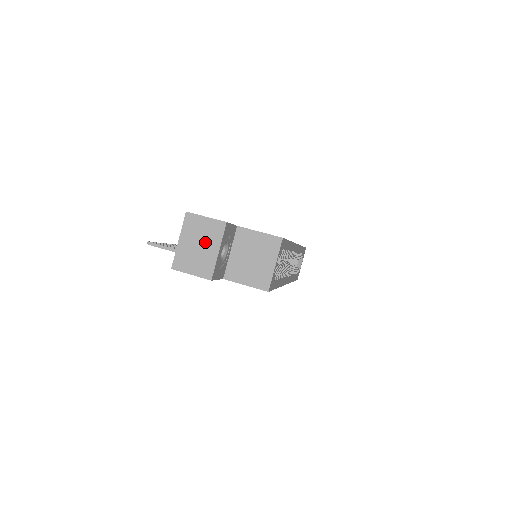
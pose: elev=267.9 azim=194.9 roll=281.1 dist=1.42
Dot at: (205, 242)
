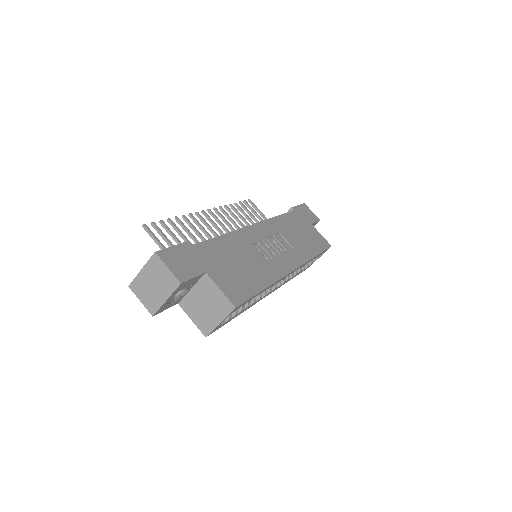
Dot at: (159, 286)
